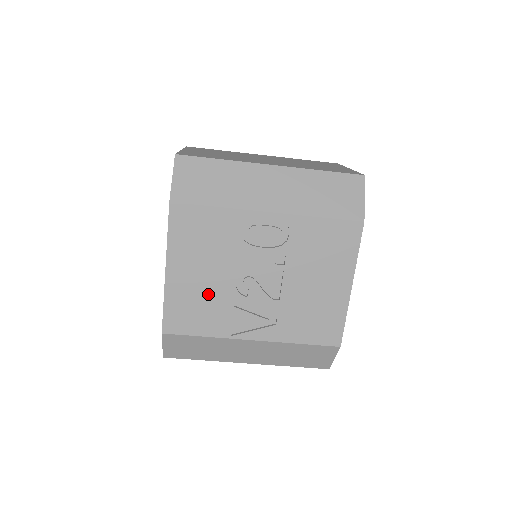
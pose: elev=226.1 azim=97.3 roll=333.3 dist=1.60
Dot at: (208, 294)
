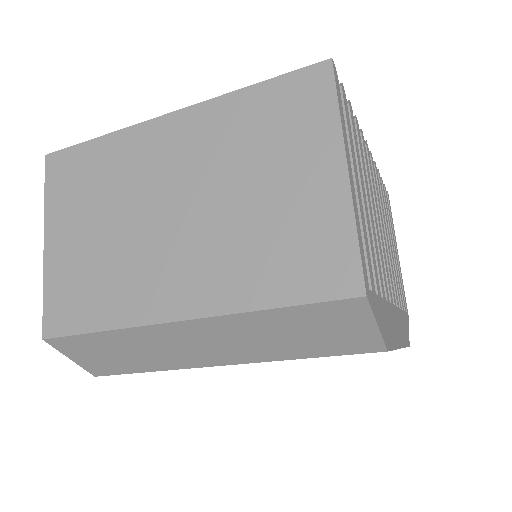
Dot at: occluded
